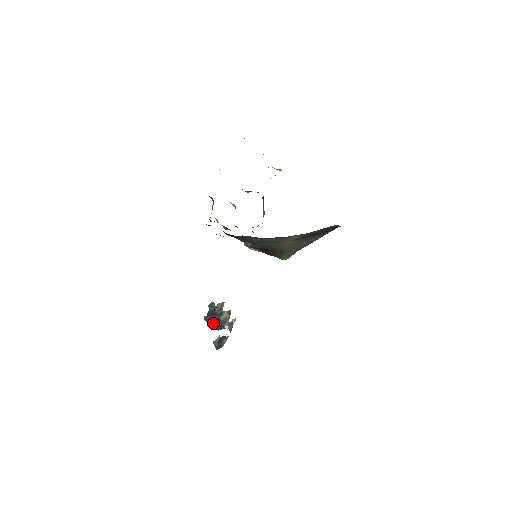
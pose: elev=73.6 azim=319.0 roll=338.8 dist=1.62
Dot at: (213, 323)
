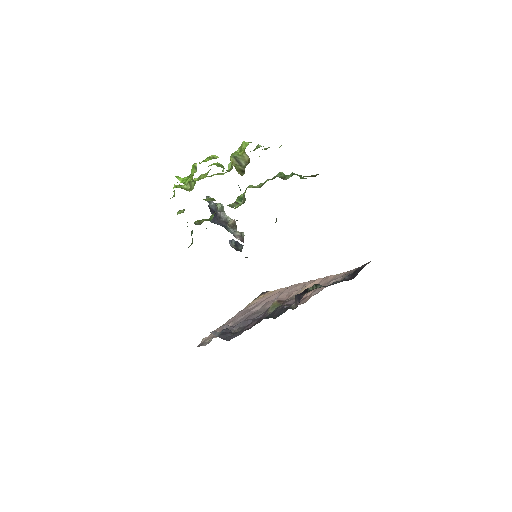
Dot at: occluded
